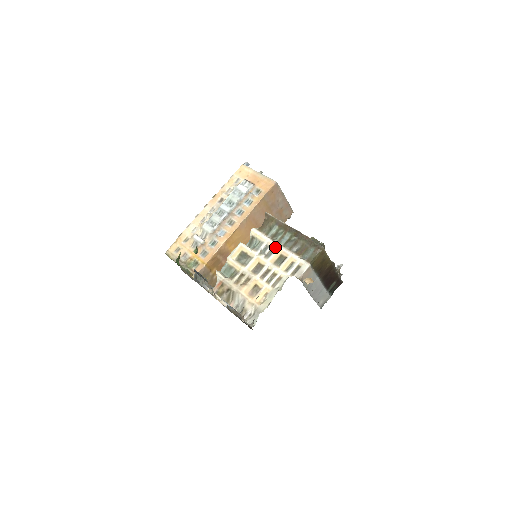
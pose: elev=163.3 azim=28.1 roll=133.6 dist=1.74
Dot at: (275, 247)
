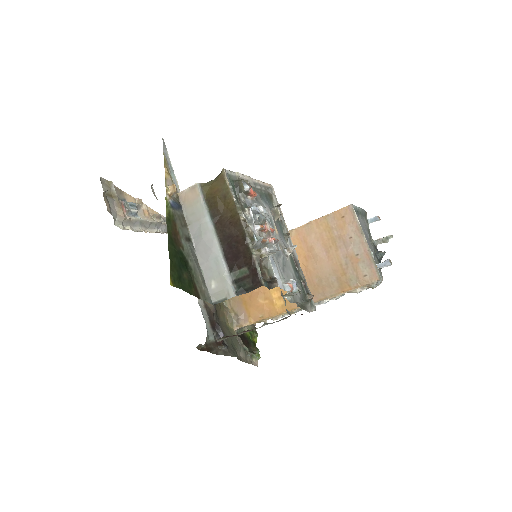
Dot at: occluded
